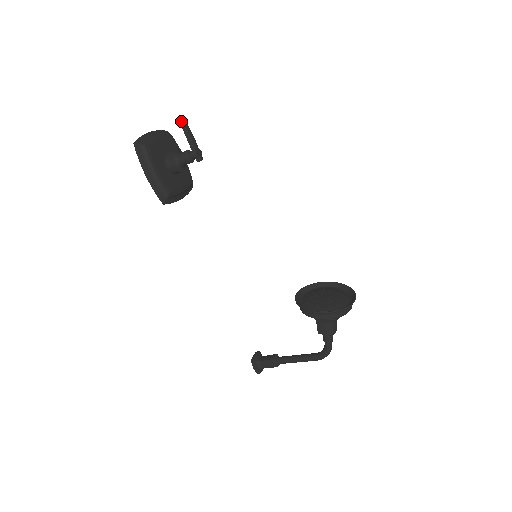
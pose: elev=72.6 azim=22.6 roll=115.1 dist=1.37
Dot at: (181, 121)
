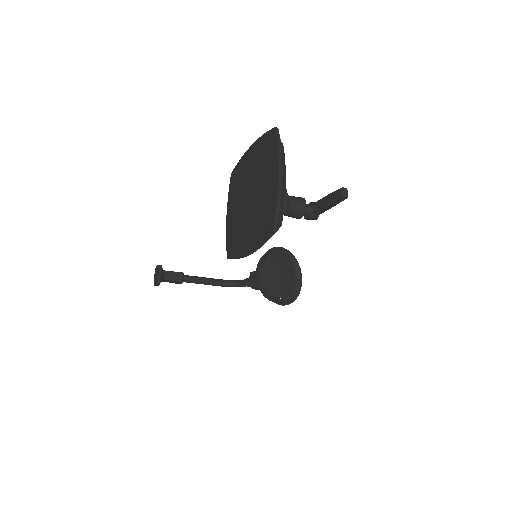
Dot at: (346, 197)
